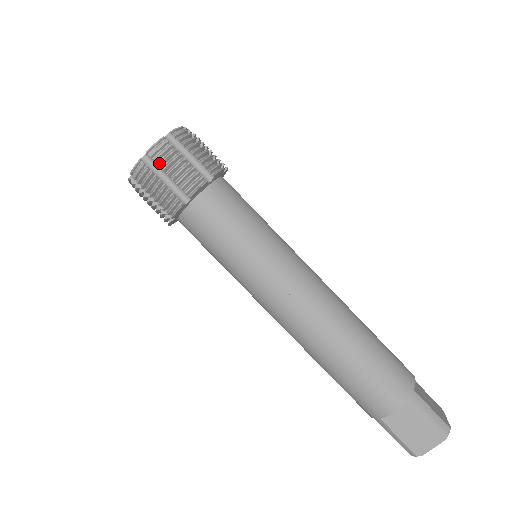
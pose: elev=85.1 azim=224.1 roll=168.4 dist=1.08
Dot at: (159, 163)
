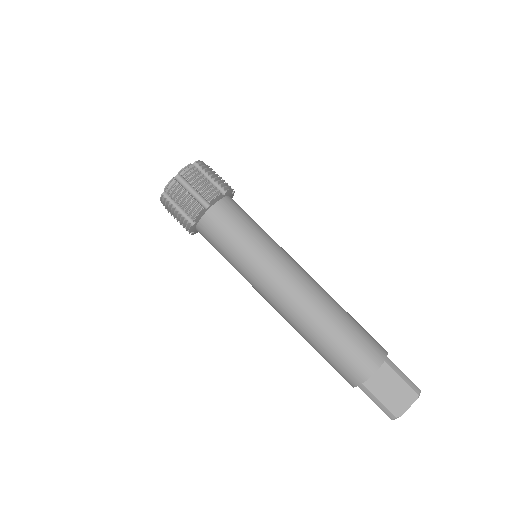
Dot at: (188, 179)
